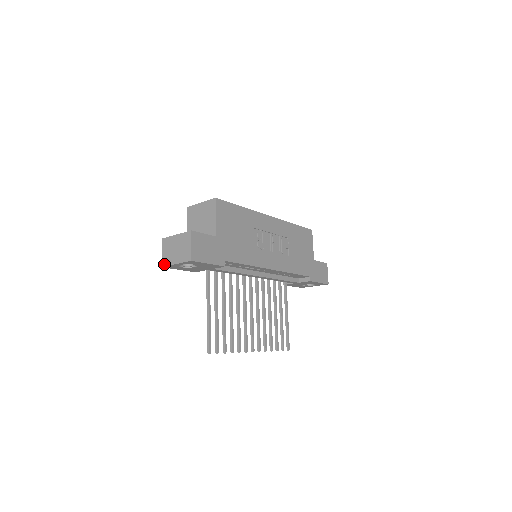
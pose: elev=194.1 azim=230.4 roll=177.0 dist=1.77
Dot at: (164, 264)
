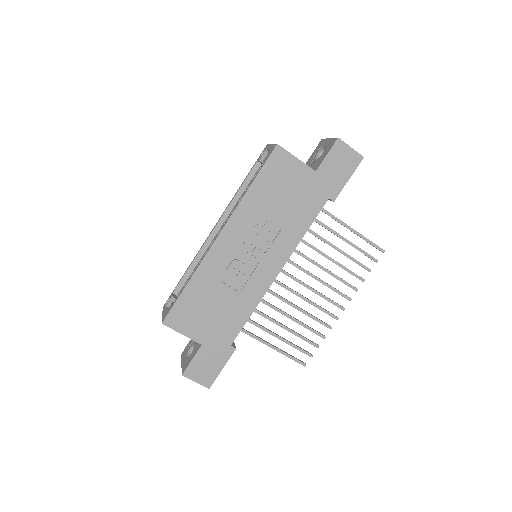
Dot at: occluded
